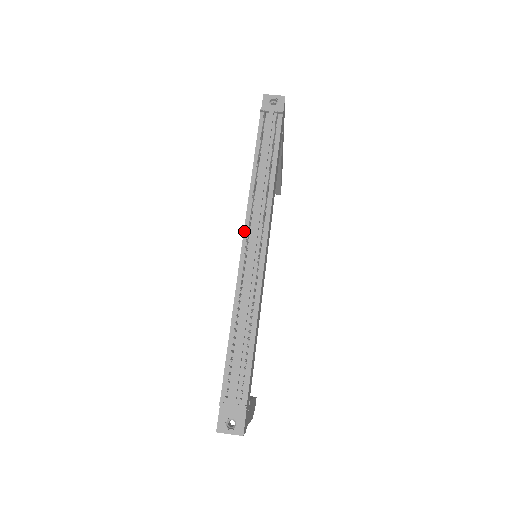
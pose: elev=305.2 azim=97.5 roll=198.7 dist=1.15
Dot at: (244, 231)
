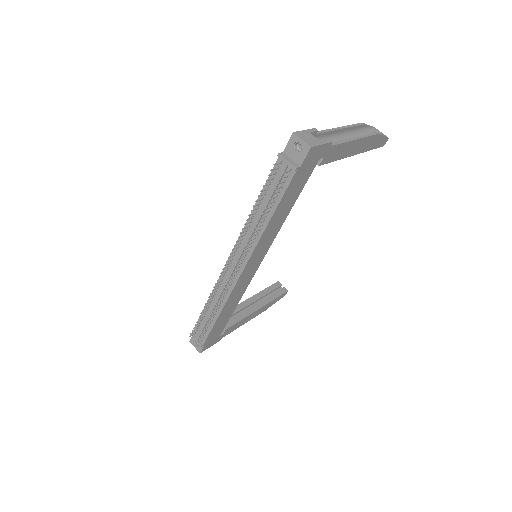
Dot at: occluded
